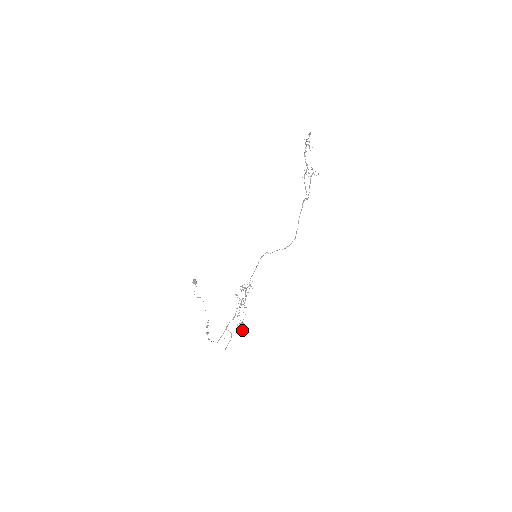
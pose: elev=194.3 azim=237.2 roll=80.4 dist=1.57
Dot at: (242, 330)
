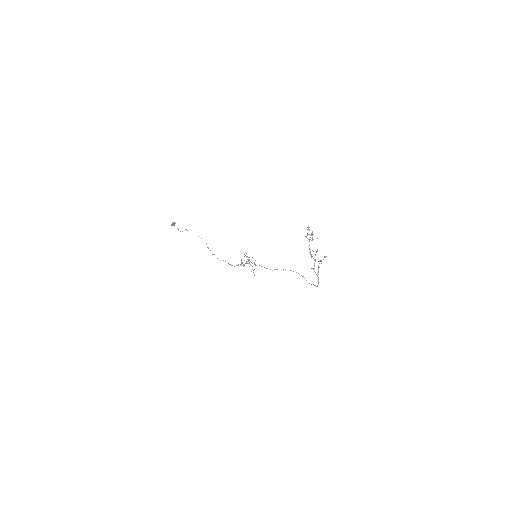
Dot at: occluded
